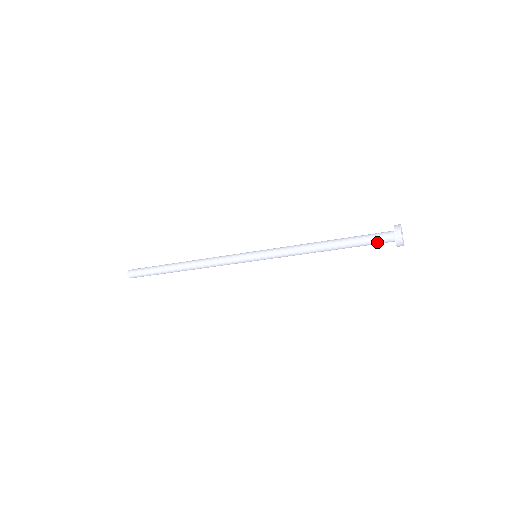
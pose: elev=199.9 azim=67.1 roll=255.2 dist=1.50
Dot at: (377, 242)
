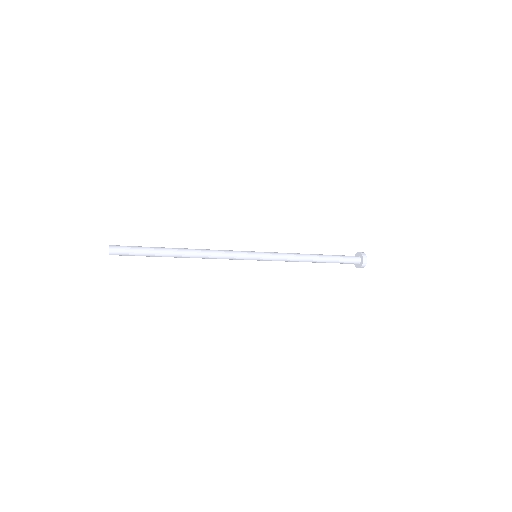
Dot at: (349, 261)
